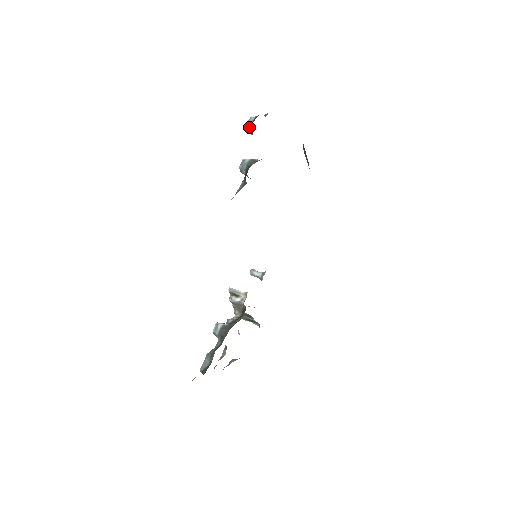
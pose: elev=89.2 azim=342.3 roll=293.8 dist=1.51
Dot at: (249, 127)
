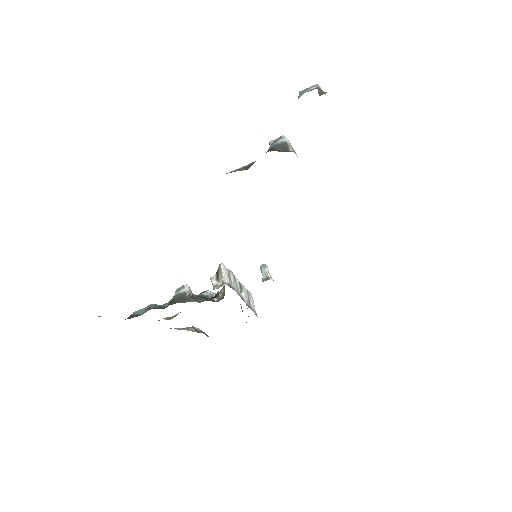
Dot at: (299, 97)
